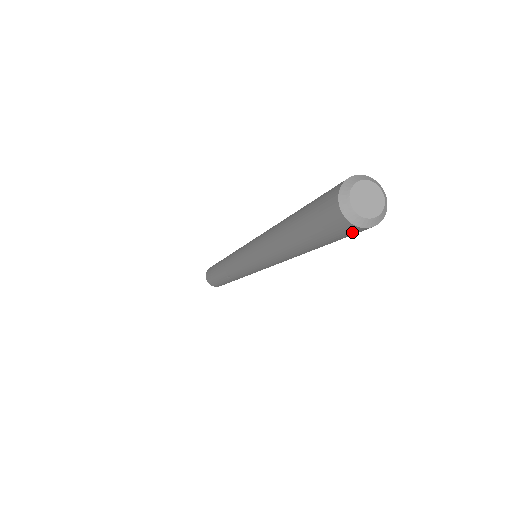
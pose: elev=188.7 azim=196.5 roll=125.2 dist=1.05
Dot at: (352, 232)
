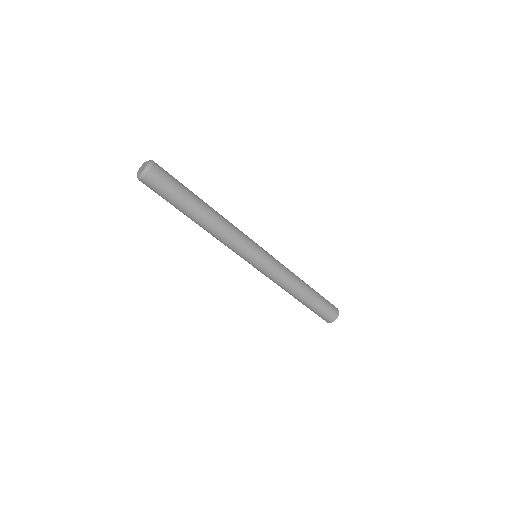
Dot at: (155, 178)
